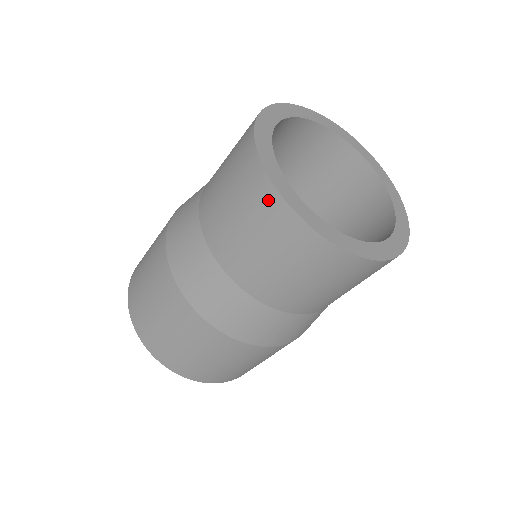
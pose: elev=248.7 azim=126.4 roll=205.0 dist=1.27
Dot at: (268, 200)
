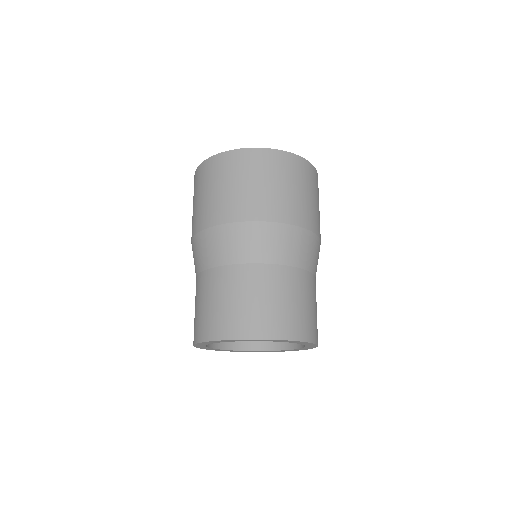
Dot at: occluded
